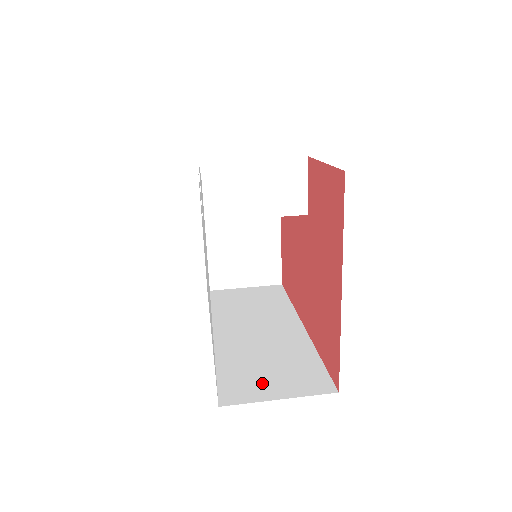
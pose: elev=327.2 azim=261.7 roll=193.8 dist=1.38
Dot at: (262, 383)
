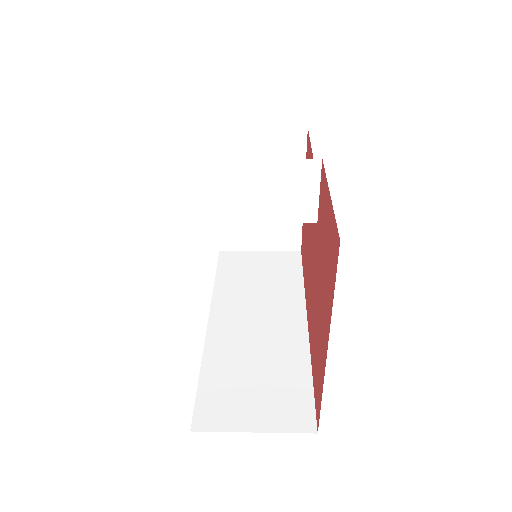
Dot at: (242, 405)
